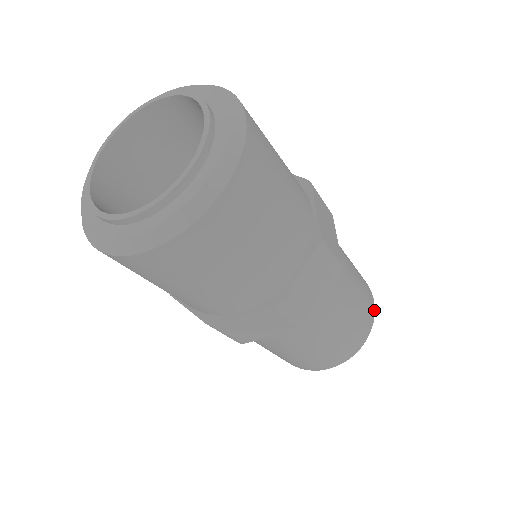
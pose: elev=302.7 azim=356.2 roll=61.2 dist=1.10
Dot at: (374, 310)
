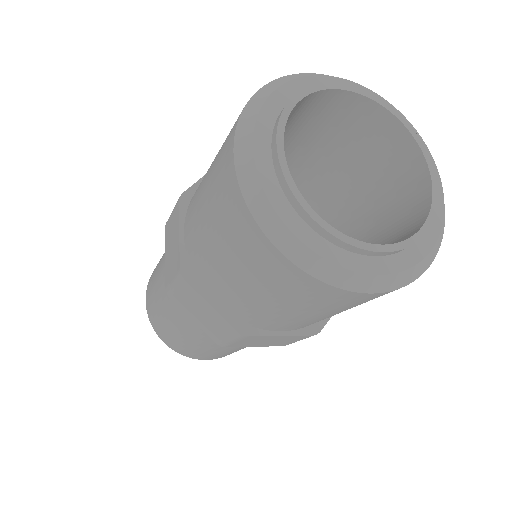
Dot at: occluded
